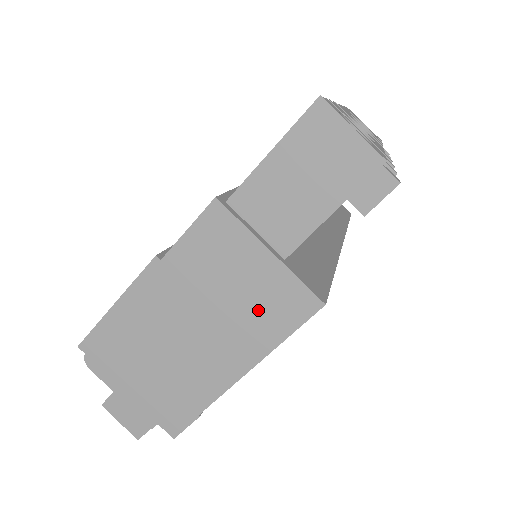
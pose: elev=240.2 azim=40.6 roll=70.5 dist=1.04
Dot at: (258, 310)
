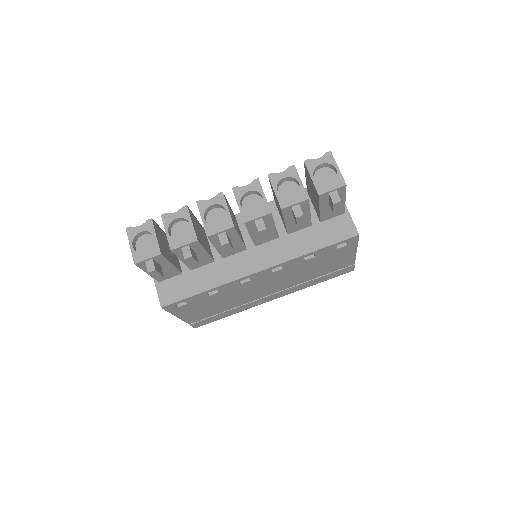
Dot at: occluded
